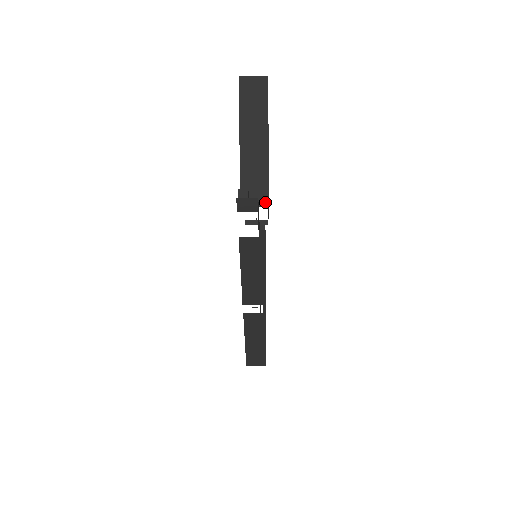
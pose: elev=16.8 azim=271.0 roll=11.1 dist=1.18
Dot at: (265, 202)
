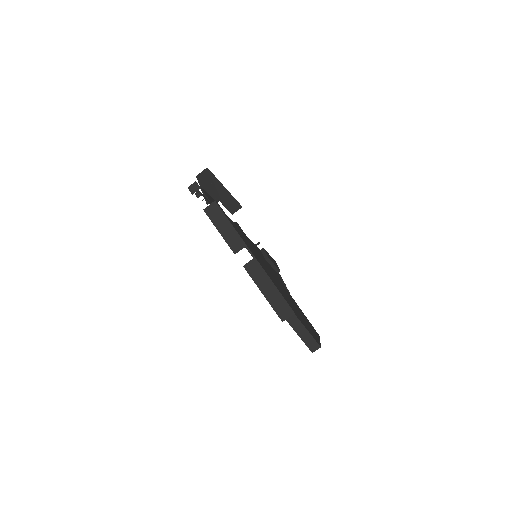
Dot at: (219, 200)
